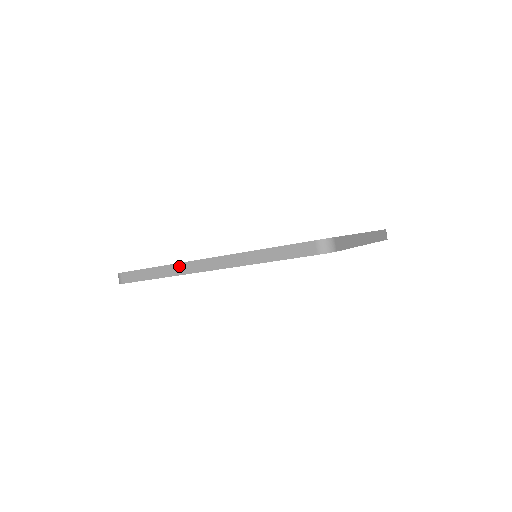
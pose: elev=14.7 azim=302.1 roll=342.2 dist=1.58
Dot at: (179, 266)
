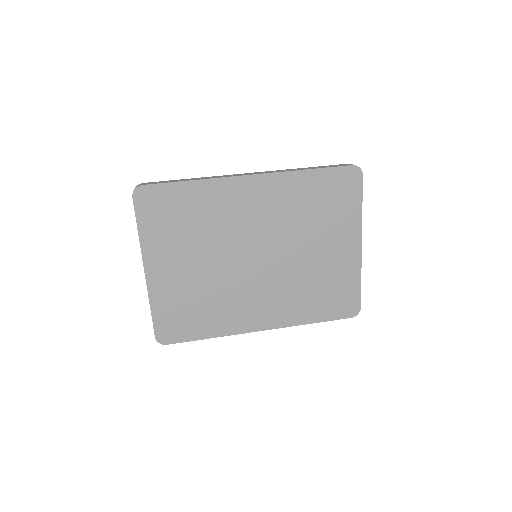
Dot at: (236, 334)
